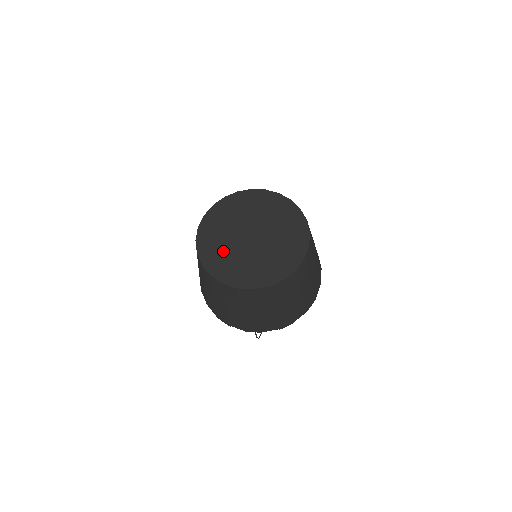
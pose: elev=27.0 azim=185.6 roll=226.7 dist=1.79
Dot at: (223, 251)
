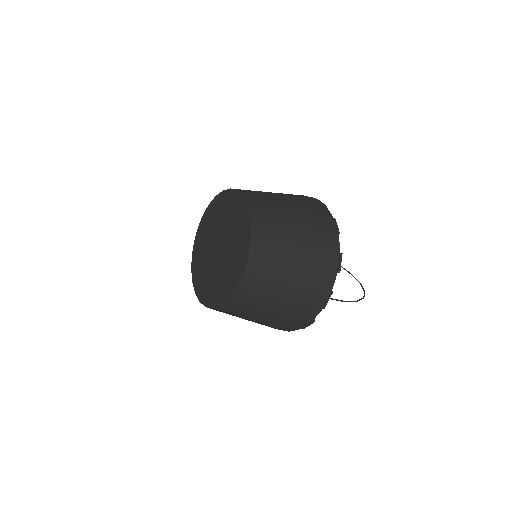
Dot at: (214, 282)
